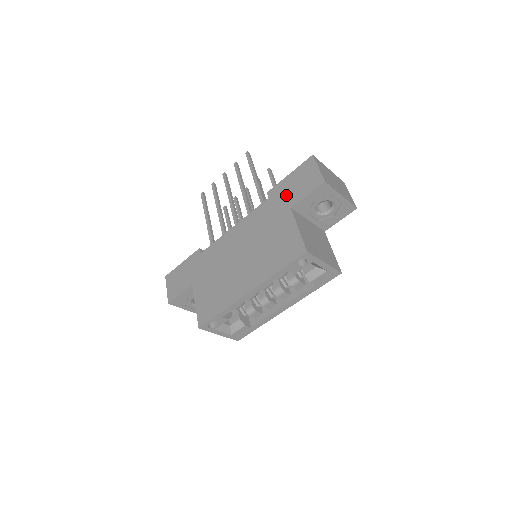
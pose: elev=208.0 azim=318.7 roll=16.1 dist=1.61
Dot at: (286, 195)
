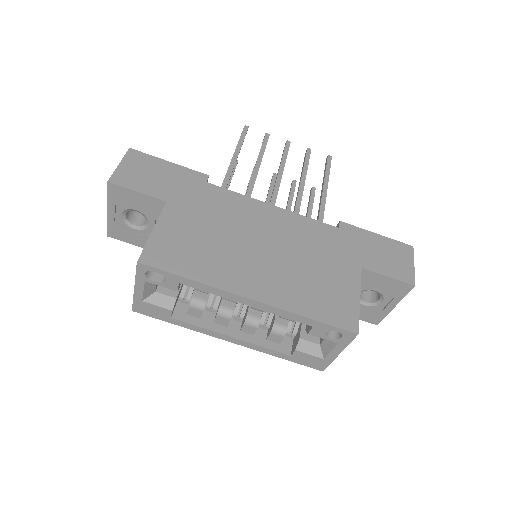
Dot at: (363, 249)
